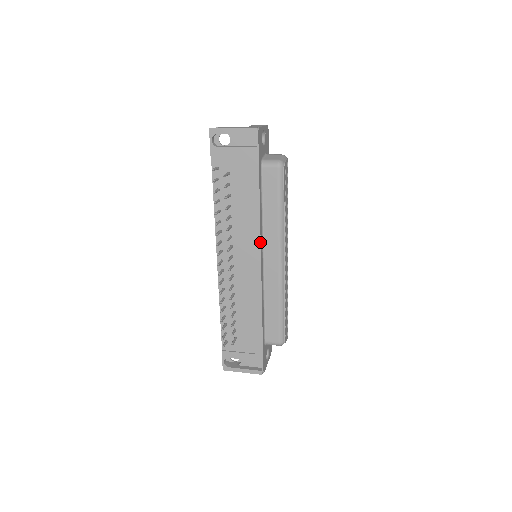
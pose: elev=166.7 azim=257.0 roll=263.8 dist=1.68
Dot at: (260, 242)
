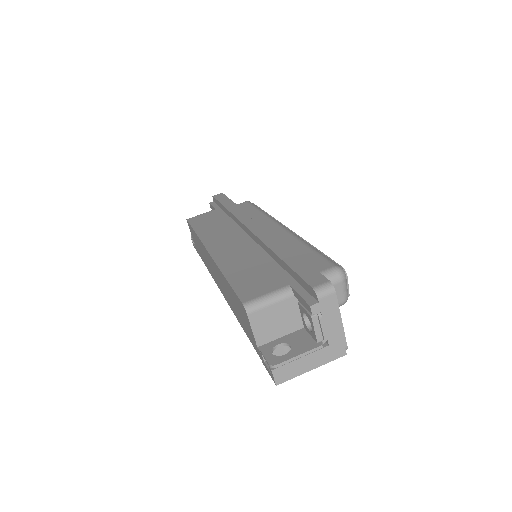
Dot at: occluded
